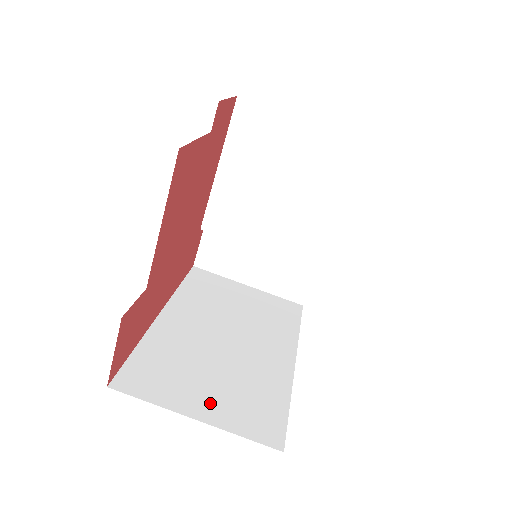
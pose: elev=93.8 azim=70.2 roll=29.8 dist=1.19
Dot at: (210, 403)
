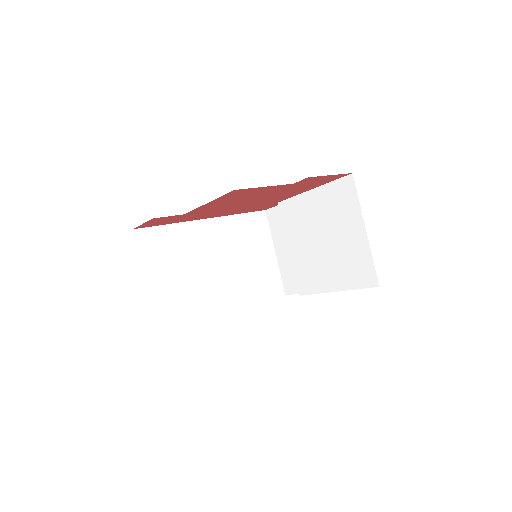
Dot at: (161, 283)
